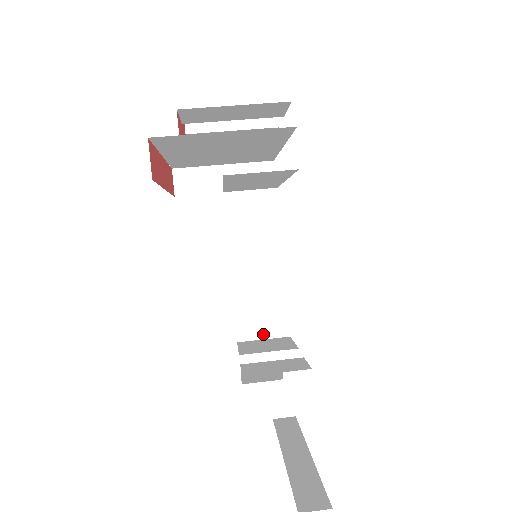
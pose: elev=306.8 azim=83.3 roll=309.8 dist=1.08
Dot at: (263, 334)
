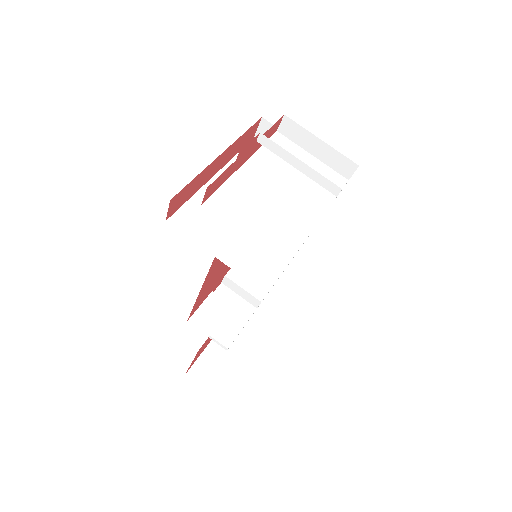
Dot at: occluded
